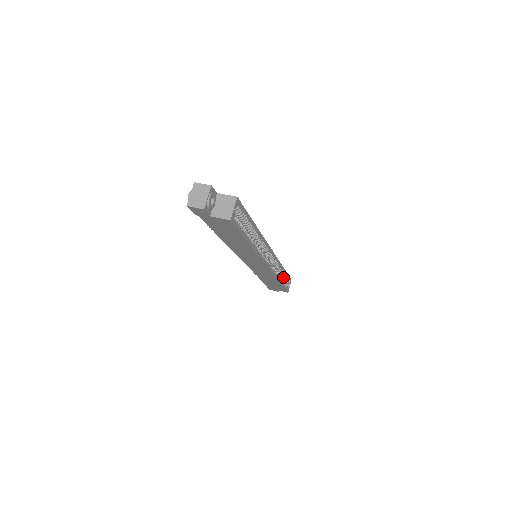
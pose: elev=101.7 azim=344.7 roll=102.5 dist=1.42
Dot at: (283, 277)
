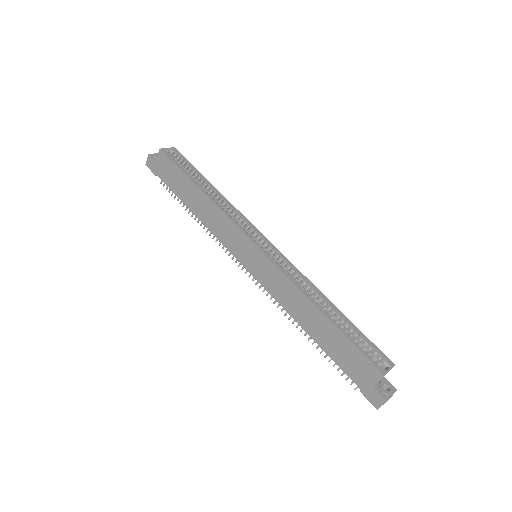
Dot at: (346, 328)
